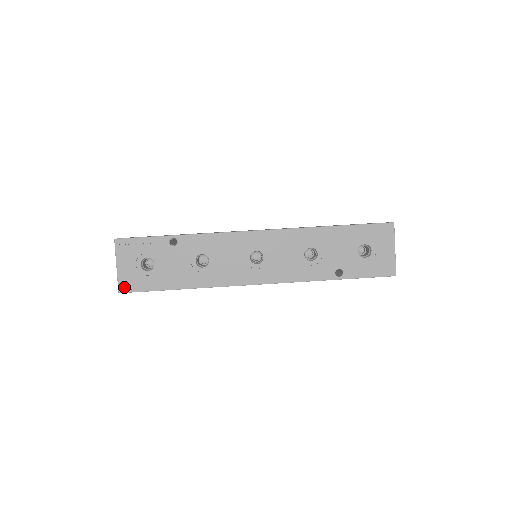
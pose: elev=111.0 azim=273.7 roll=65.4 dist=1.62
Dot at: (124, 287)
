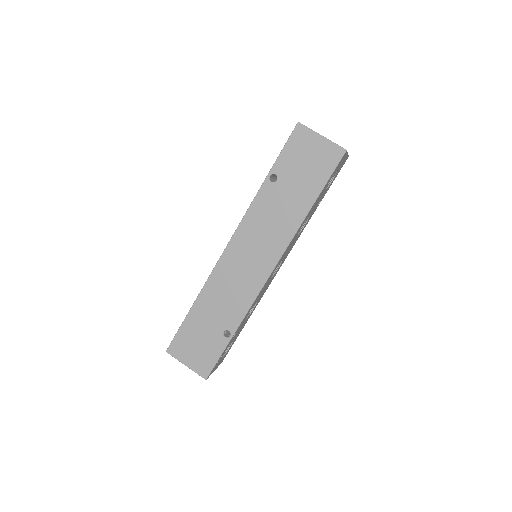
Dot at: occluded
